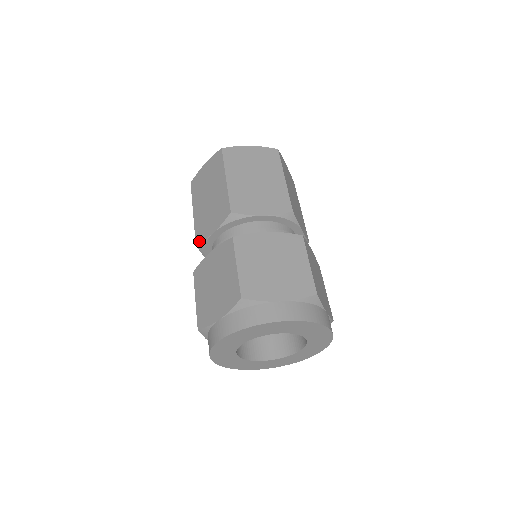
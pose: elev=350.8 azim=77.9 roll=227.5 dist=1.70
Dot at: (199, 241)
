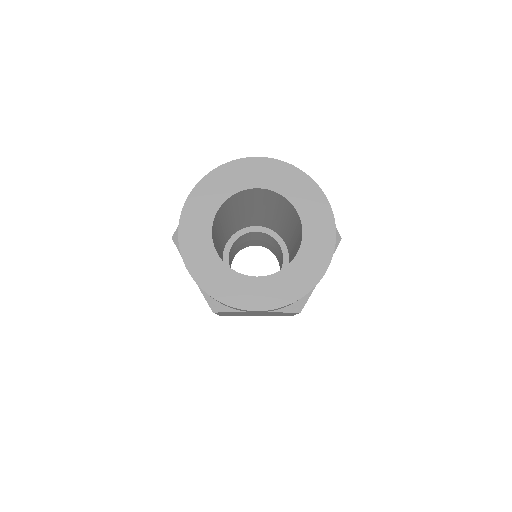
Dot at: occluded
